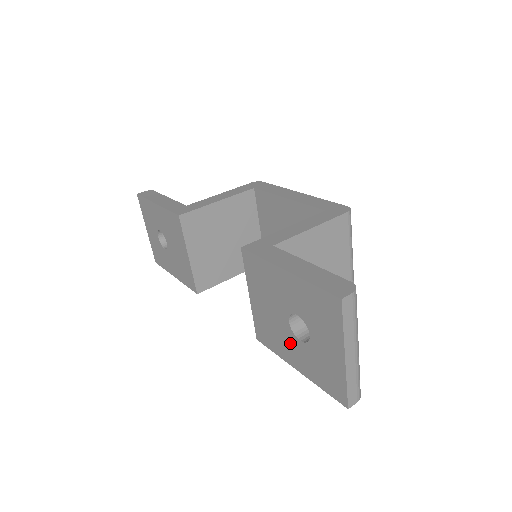
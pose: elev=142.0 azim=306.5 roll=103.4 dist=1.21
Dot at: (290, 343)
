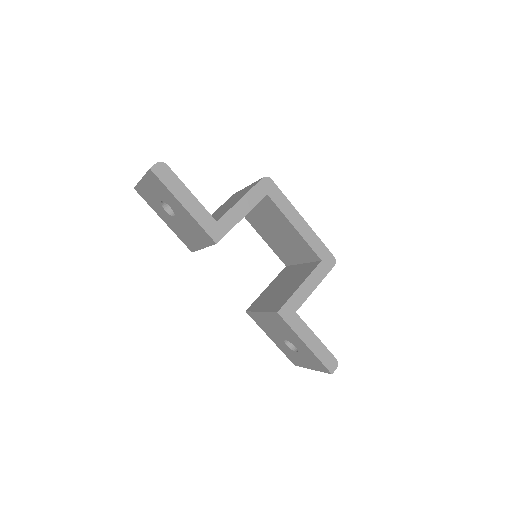
Dot at: (277, 338)
